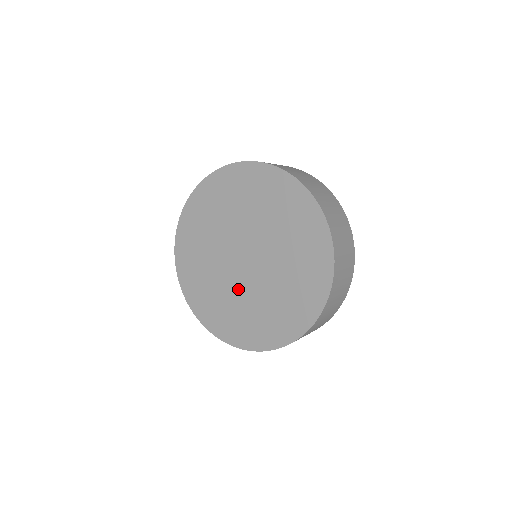
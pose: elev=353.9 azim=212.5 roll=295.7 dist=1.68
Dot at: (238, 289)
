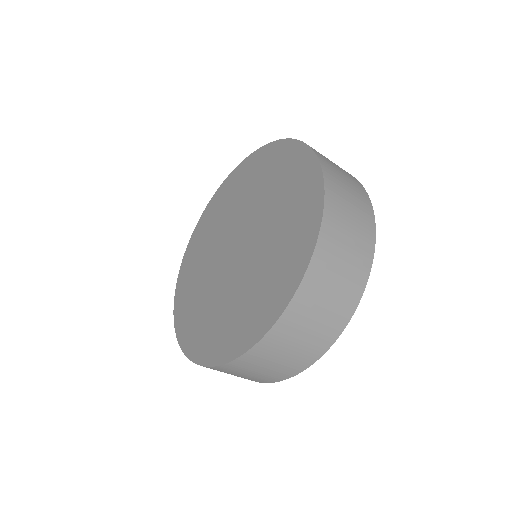
Dot at: (251, 264)
